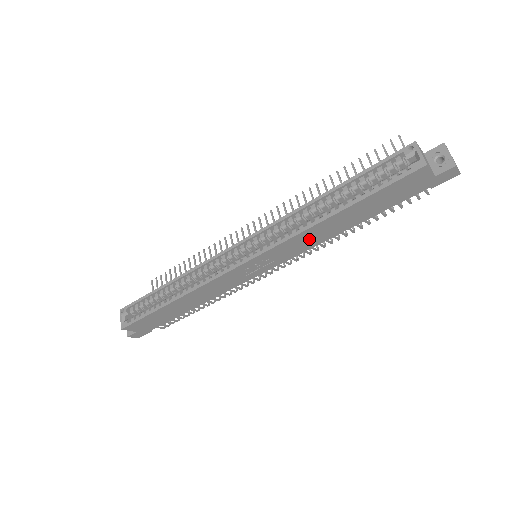
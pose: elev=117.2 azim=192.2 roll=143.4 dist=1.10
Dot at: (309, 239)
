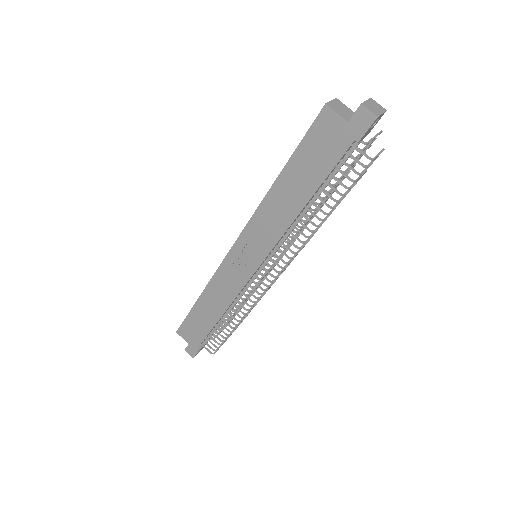
Dot at: (272, 218)
